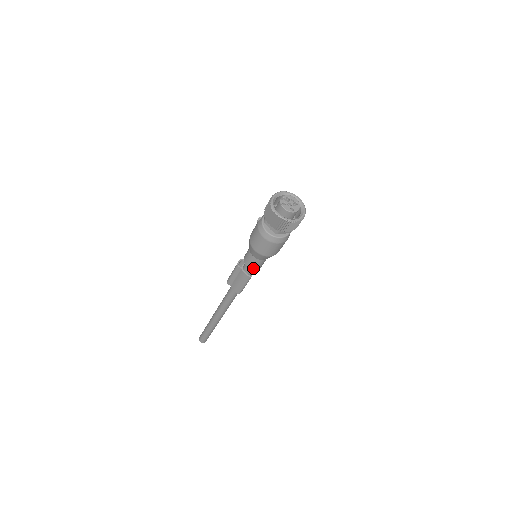
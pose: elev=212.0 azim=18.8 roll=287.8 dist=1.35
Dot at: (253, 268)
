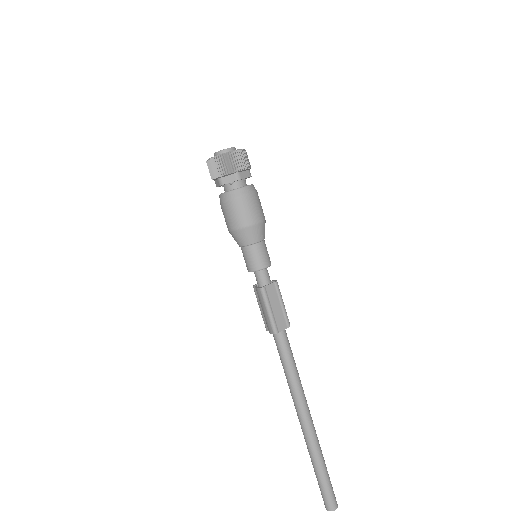
Dot at: (252, 268)
